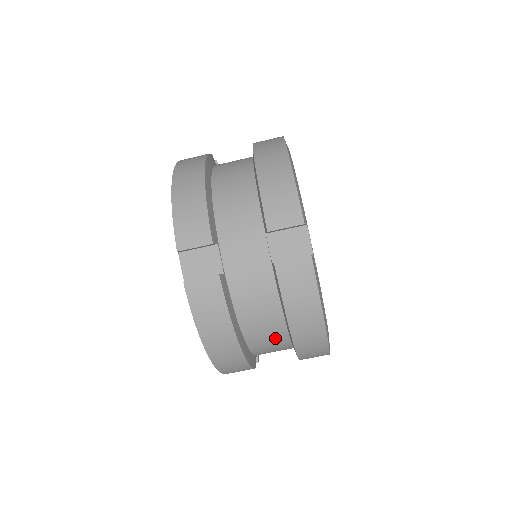
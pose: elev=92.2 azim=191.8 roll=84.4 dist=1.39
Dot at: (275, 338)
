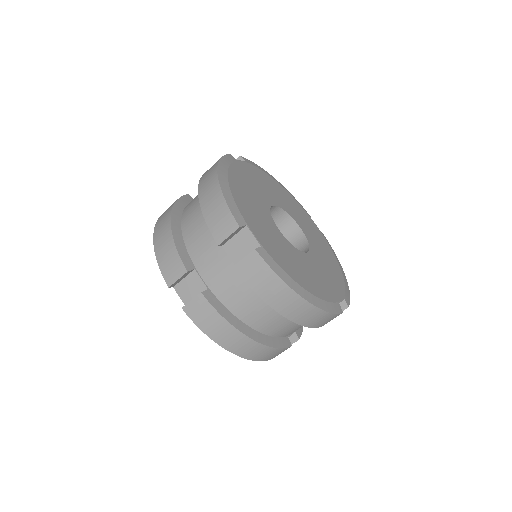
Dot at: (279, 320)
